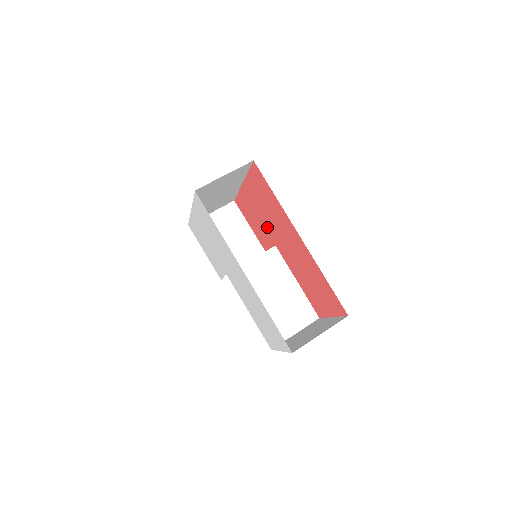
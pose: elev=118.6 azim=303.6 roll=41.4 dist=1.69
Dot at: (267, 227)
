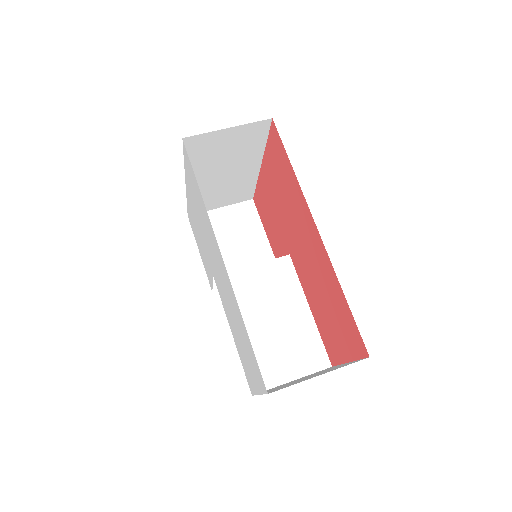
Dot at: (282, 226)
